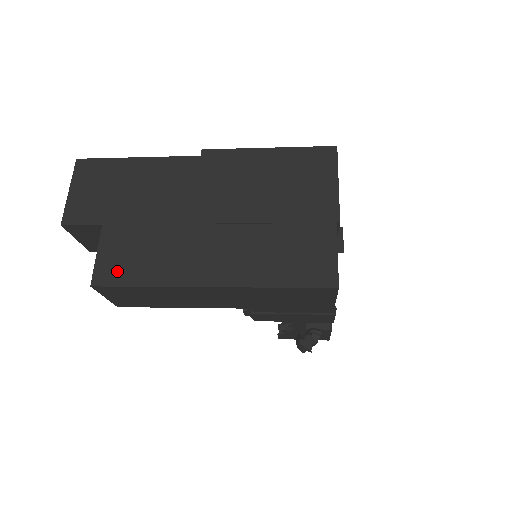
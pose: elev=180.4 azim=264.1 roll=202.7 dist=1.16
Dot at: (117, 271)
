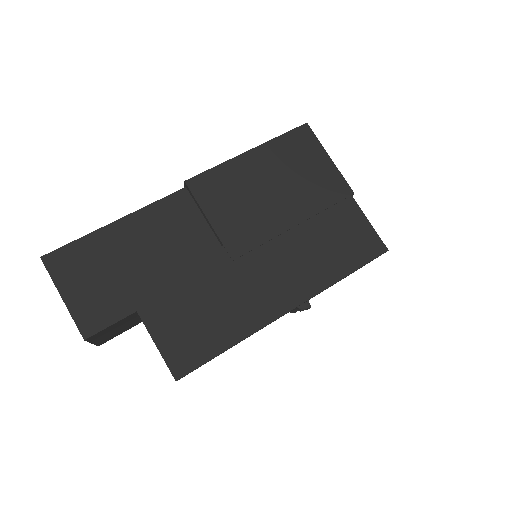
Dot at: (192, 350)
